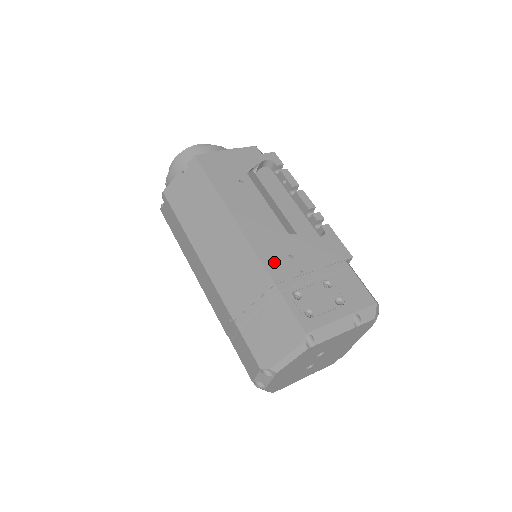
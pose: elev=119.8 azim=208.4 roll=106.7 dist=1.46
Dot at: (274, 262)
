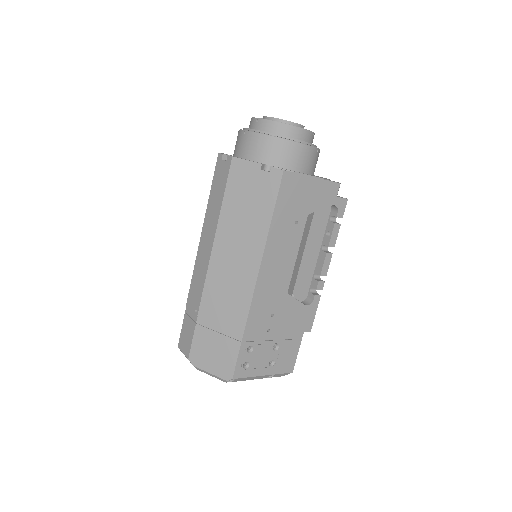
Dot at: (257, 316)
